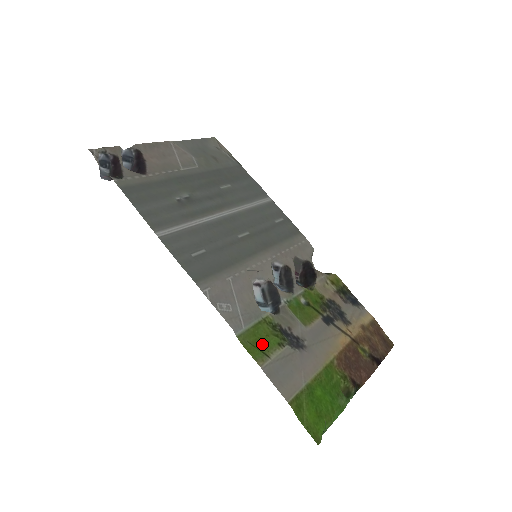
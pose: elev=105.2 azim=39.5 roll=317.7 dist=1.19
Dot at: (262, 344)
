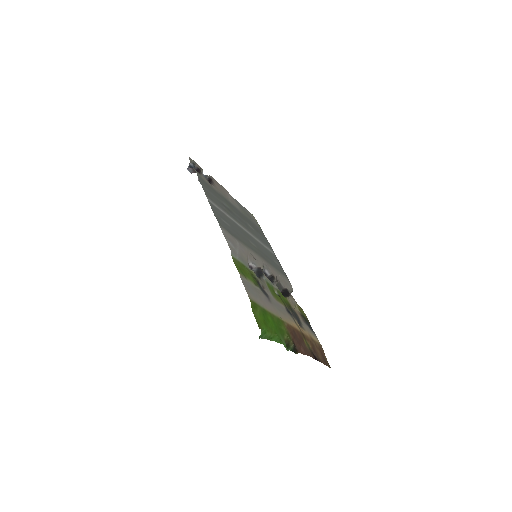
Dot at: (244, 272)
